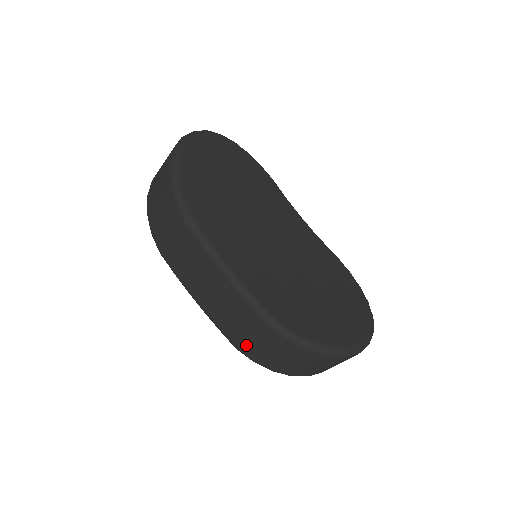
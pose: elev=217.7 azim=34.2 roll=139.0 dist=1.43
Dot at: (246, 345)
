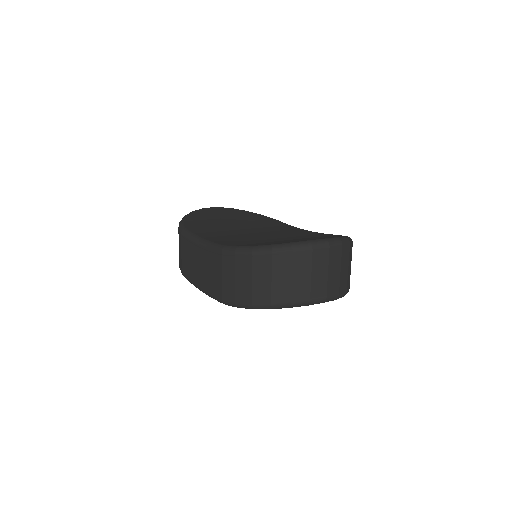
Dot at: (224, 290)
